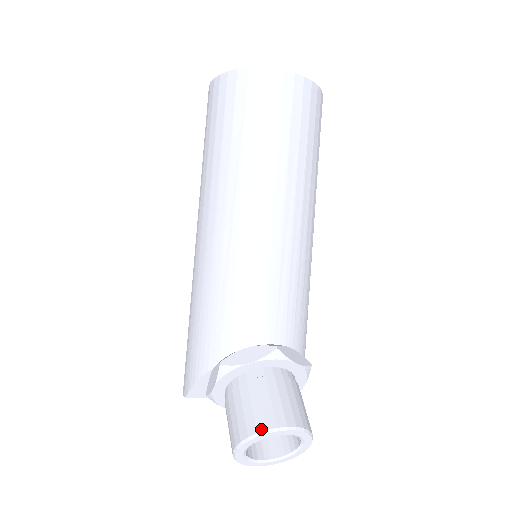
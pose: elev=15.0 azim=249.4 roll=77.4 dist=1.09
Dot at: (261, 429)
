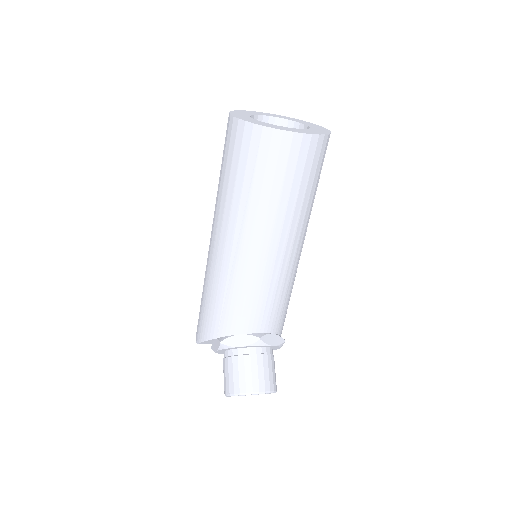
Dot at: (243, 391)
